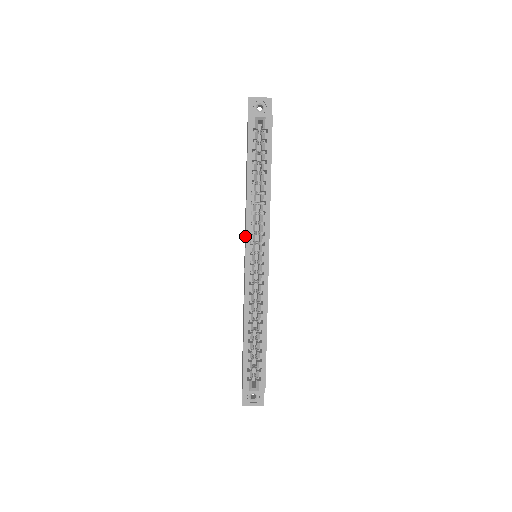
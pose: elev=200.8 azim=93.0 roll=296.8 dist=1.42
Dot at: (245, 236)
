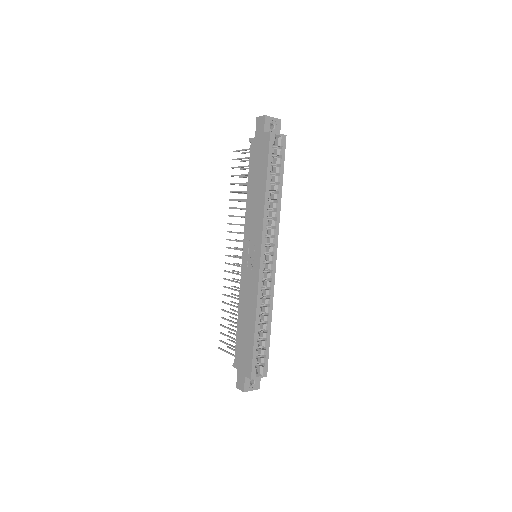
Dot at: (256, 238)
